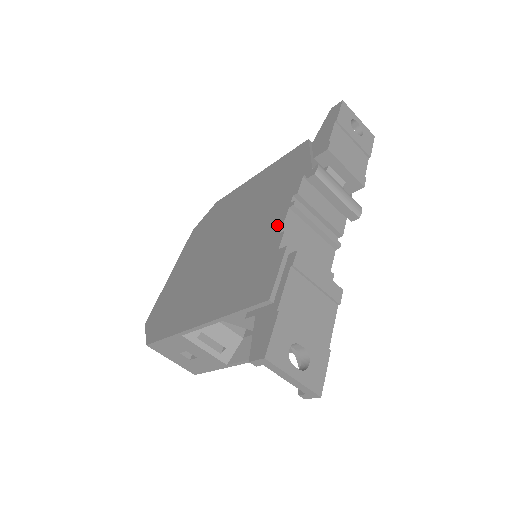
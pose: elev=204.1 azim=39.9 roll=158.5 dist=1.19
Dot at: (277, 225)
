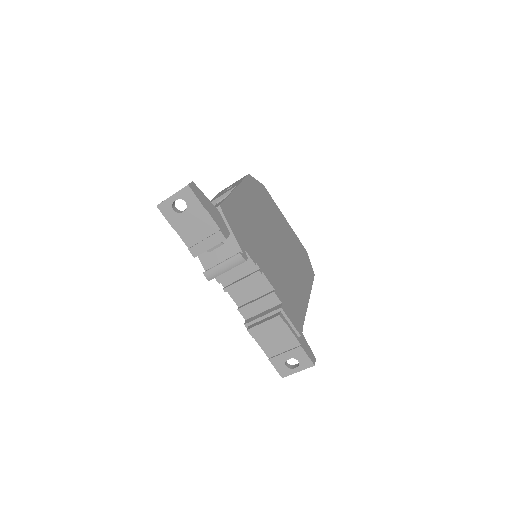
Dot at: occluded
